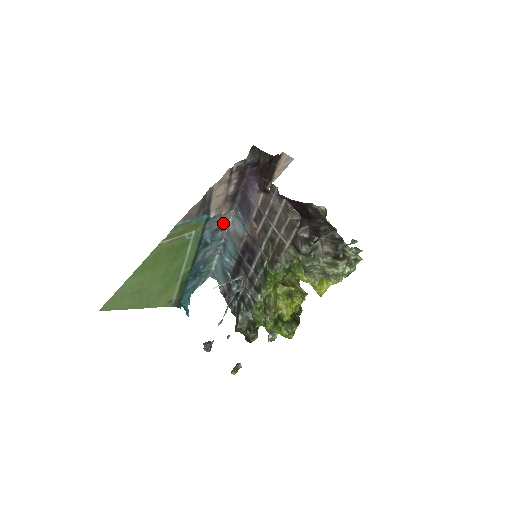
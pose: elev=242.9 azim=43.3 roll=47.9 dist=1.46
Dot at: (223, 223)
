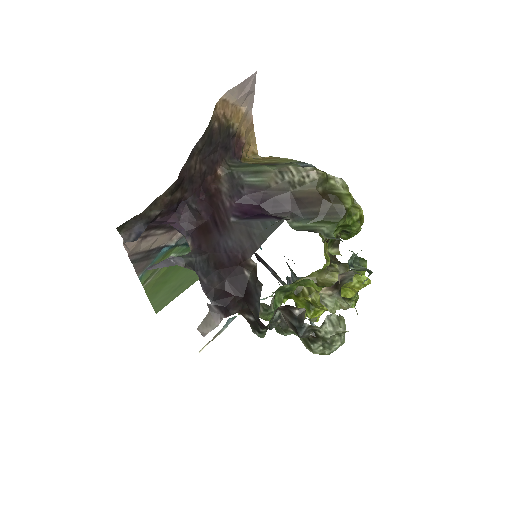
Dot at: occluded
